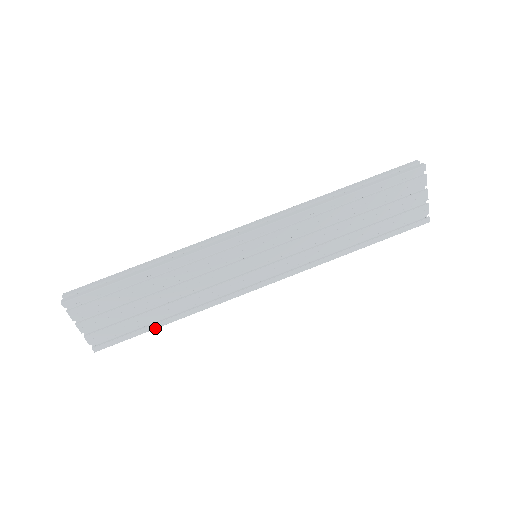
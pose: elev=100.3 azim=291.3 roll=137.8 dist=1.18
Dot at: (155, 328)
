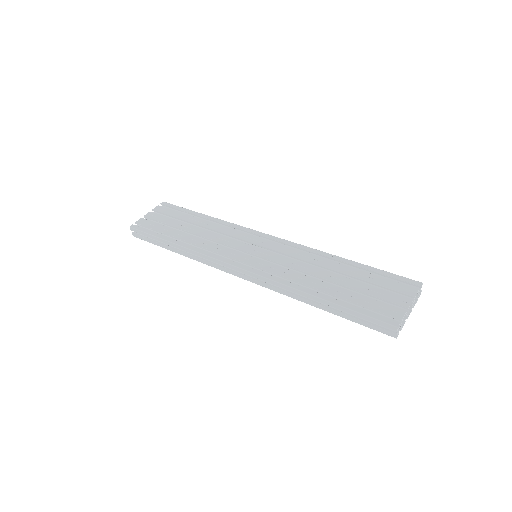
Dot at: (164, 239)
